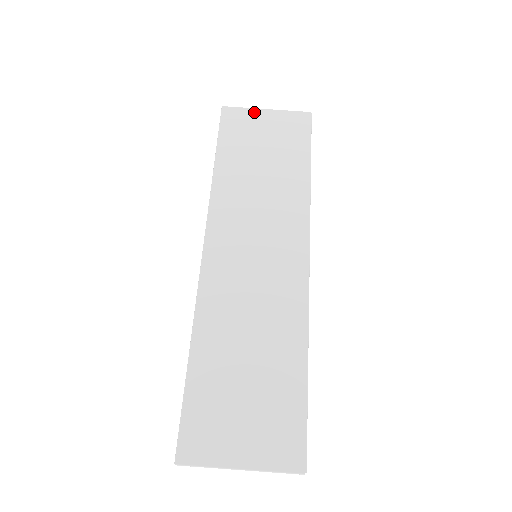
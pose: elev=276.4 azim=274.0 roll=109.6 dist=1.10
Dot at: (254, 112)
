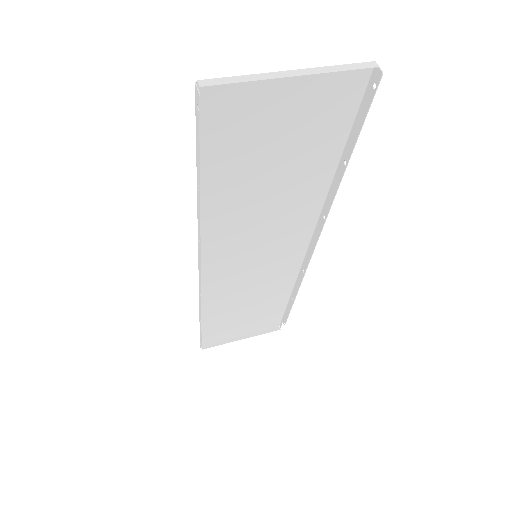
Dot at: (230, 336)
